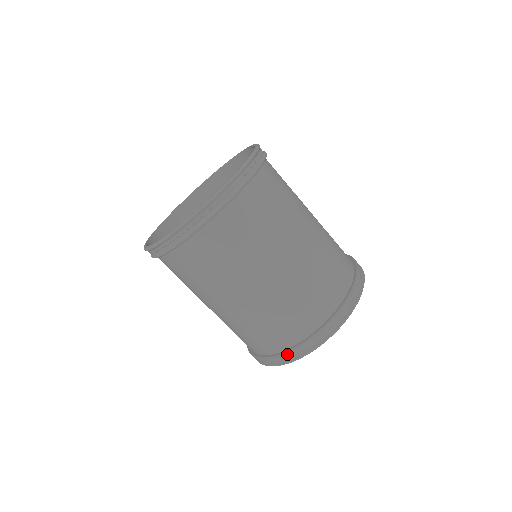
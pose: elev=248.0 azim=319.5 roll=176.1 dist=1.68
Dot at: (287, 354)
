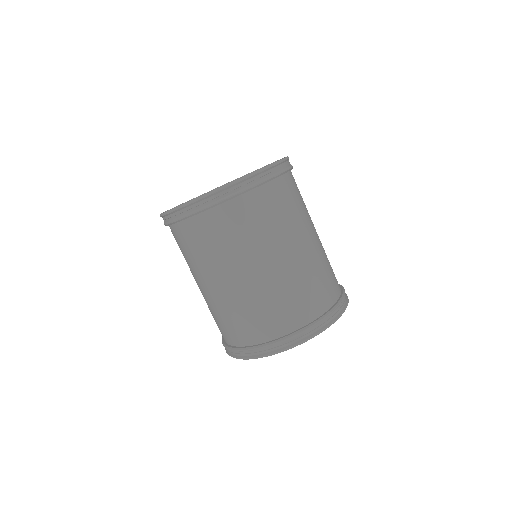
Dot at: (274, 343)
